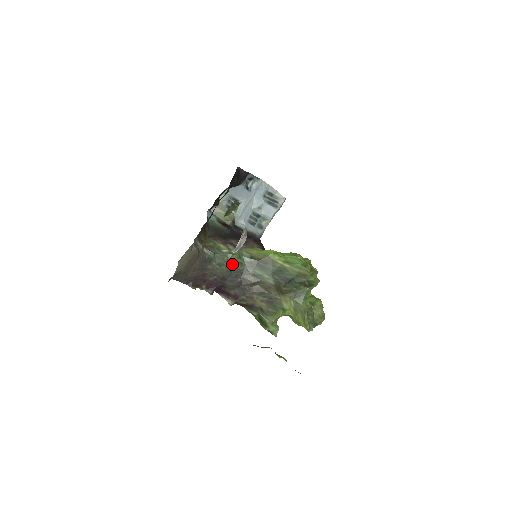
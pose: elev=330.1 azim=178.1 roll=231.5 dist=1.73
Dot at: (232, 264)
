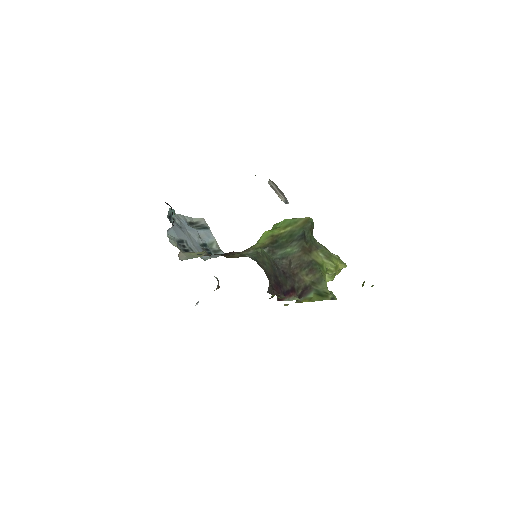
Dot at: (267, 258)
